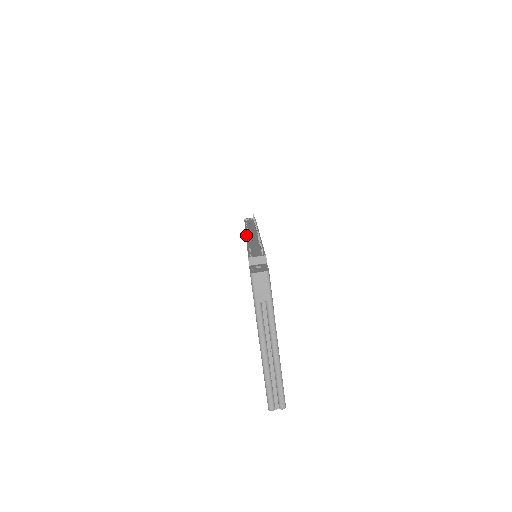
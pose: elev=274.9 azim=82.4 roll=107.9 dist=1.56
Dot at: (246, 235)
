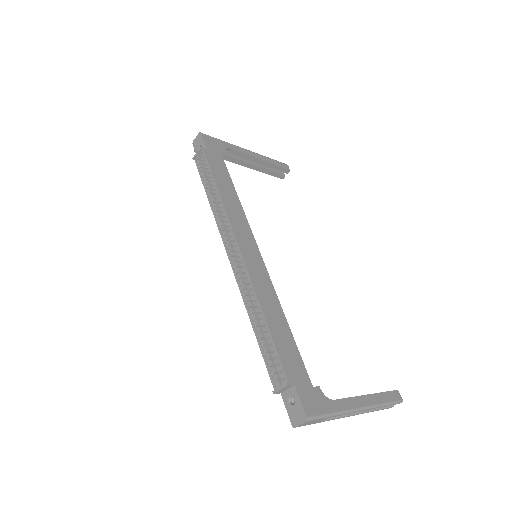
Dot at: (228, 258)
